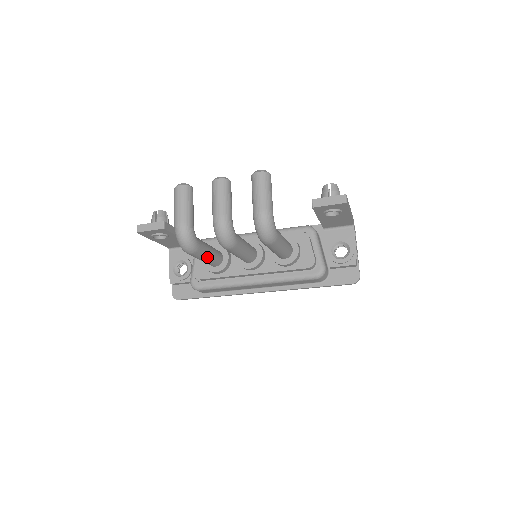
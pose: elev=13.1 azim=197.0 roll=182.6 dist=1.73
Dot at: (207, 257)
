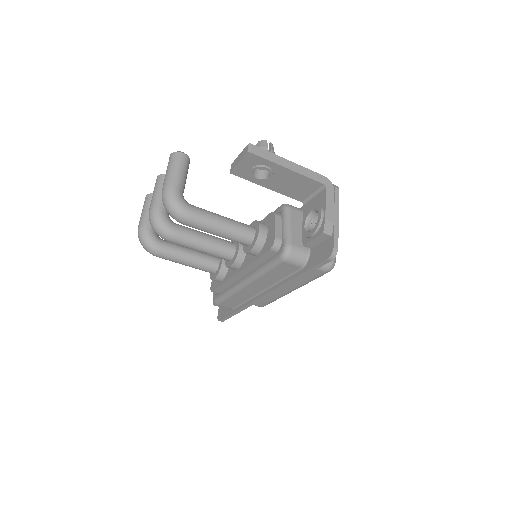
Dot at: (185, 260)
